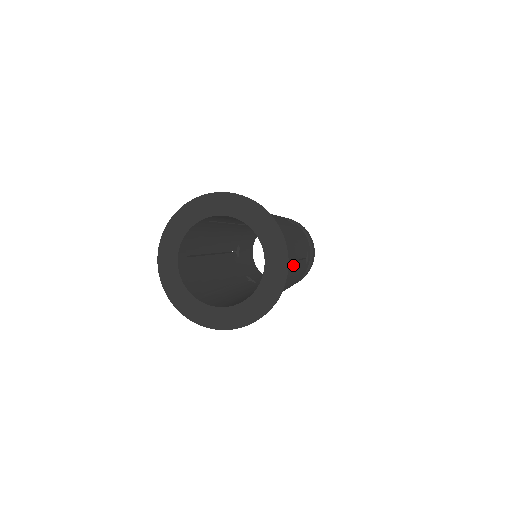
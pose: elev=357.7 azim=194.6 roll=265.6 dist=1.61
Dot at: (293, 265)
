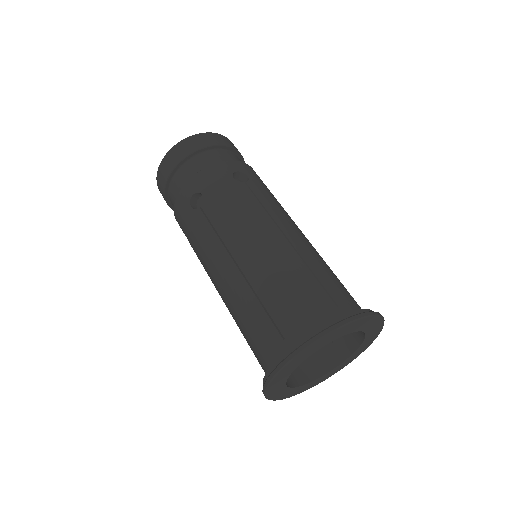
Dot at: occluded
